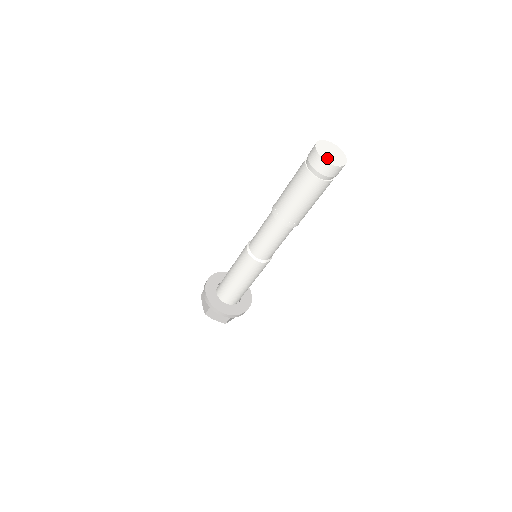
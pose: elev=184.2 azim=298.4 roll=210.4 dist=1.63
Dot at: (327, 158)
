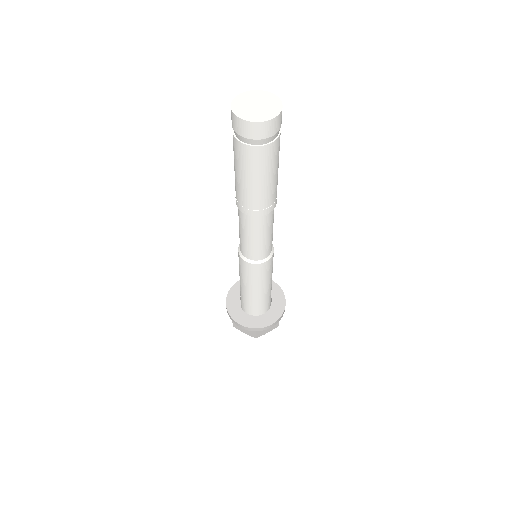
Dot at: (244, 113)
